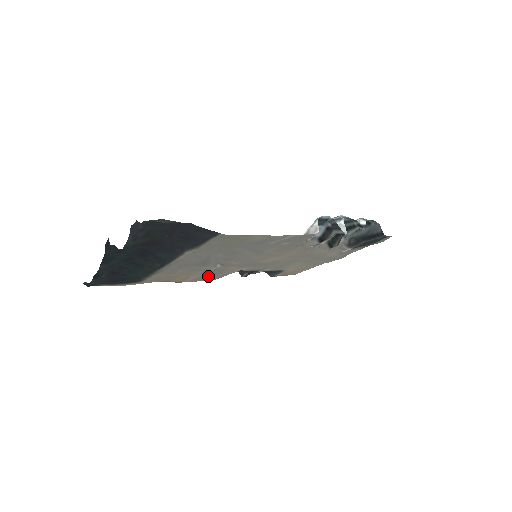
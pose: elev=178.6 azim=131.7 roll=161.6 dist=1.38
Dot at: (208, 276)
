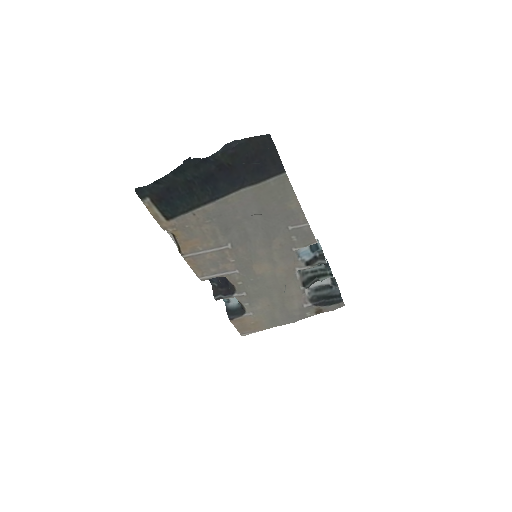
Dot at: (205, 263)
